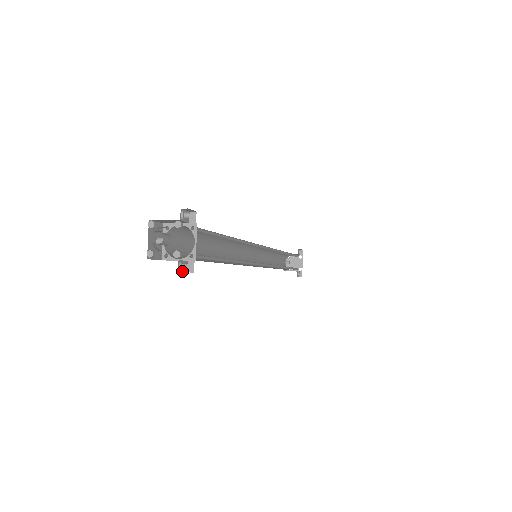
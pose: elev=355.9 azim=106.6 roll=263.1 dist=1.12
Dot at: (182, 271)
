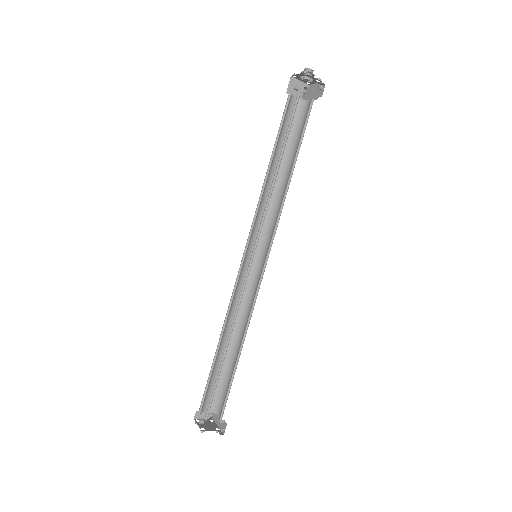
Dot at: (320, 89)
